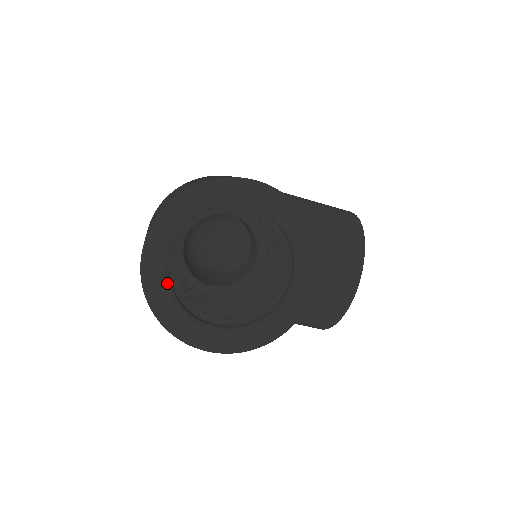
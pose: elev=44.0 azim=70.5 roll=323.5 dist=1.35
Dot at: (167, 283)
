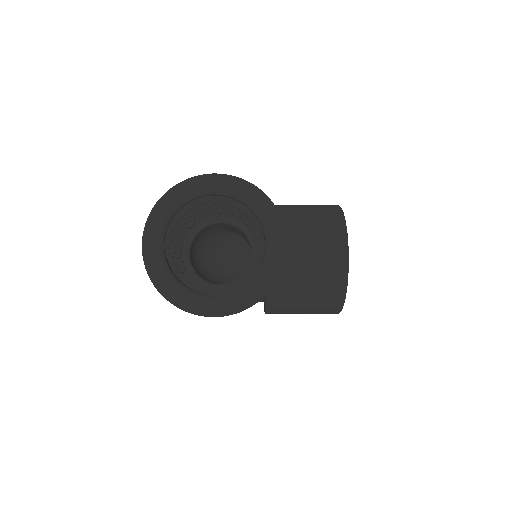
Dot at: (165, 267)
